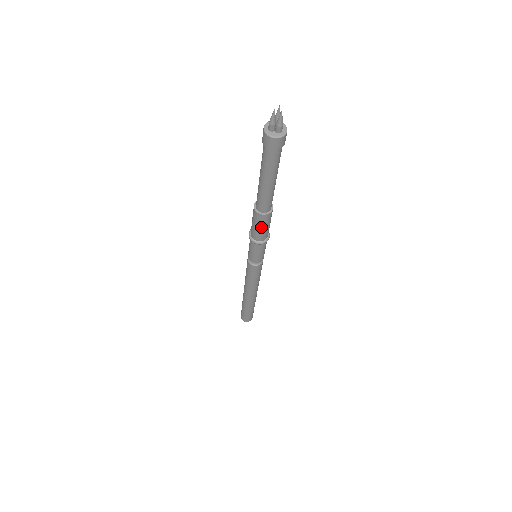
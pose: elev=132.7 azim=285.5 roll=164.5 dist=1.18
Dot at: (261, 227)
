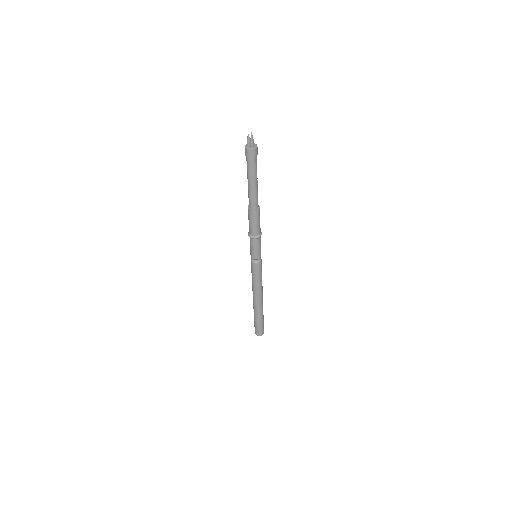
Dot at: (252, 222)
